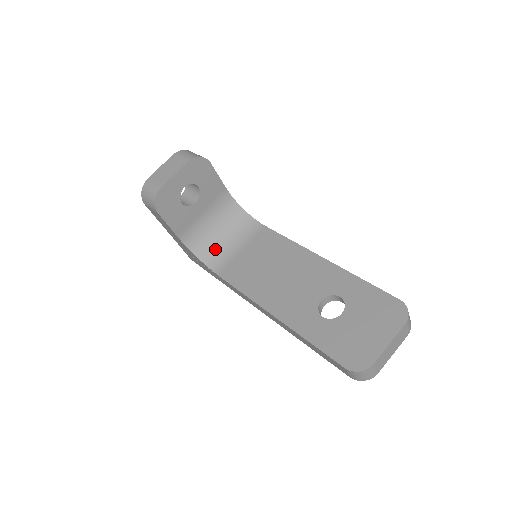
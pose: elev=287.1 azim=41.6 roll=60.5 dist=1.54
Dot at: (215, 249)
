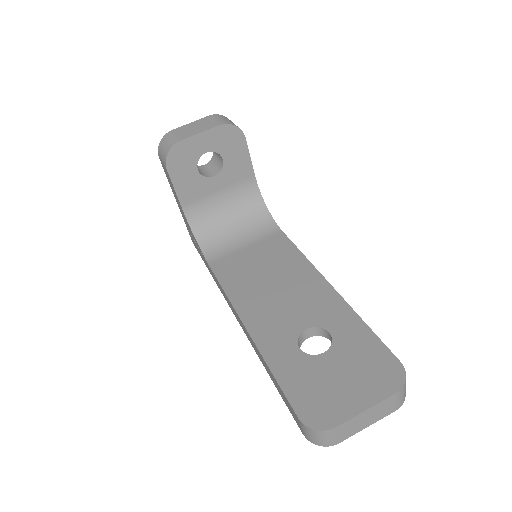
Dot at: (218, 235)
